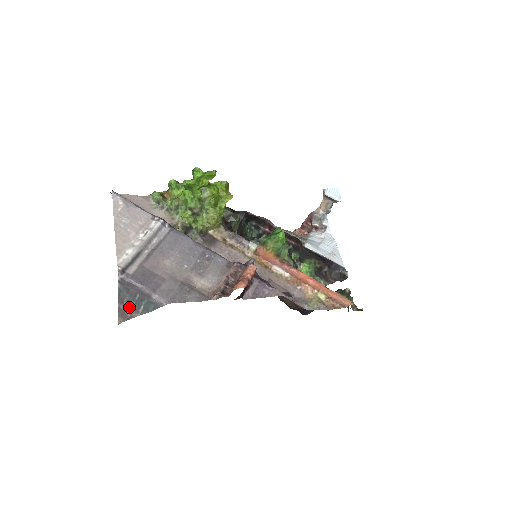
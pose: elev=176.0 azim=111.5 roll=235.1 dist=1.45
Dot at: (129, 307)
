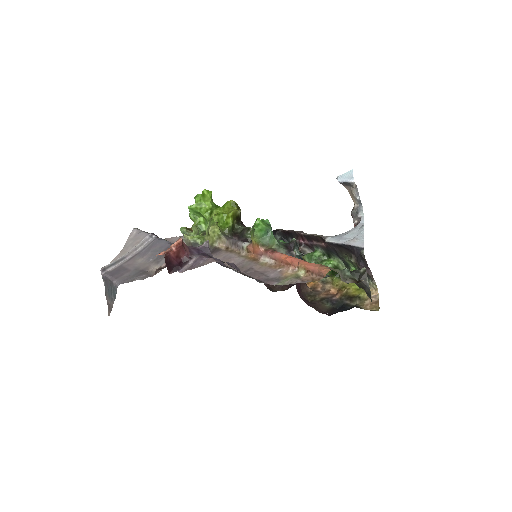
Dot at: (110, 299)
